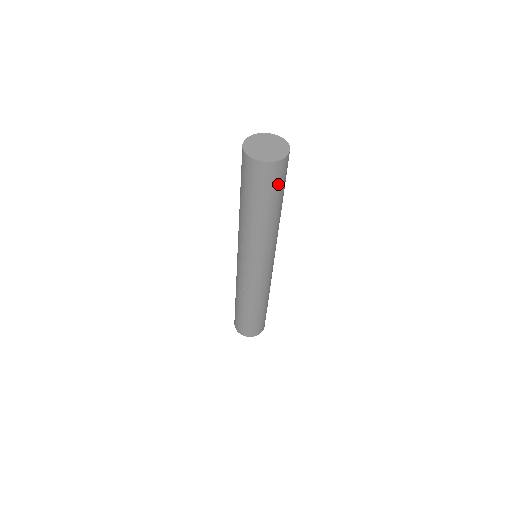
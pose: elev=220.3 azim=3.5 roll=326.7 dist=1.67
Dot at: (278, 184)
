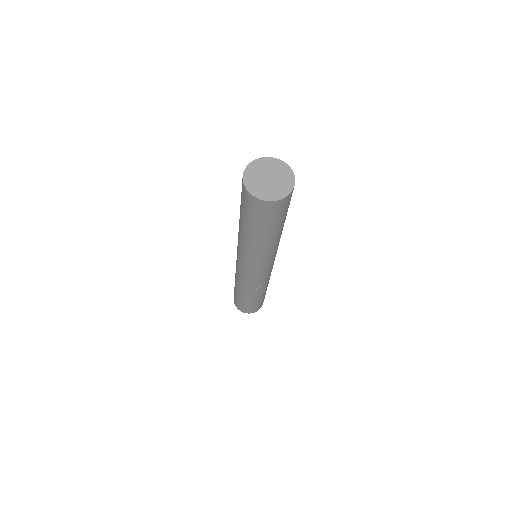
Dot at: occluded
